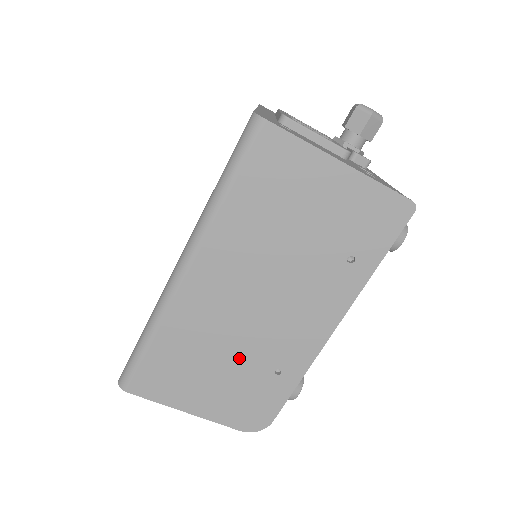
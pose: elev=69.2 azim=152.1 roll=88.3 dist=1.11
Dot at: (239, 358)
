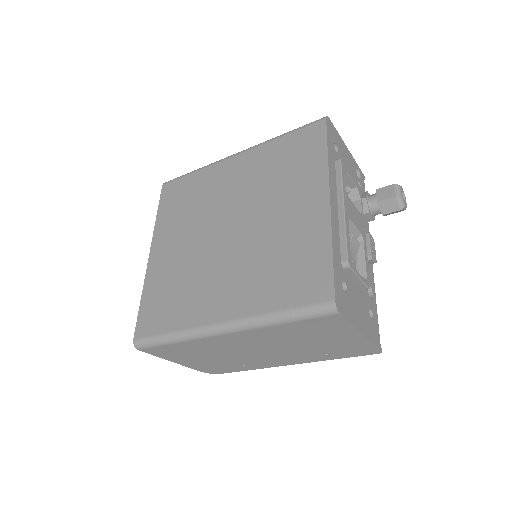
Dot at: (226, 358)
